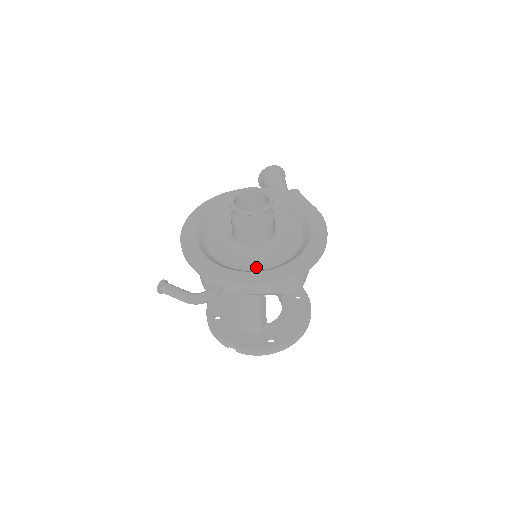
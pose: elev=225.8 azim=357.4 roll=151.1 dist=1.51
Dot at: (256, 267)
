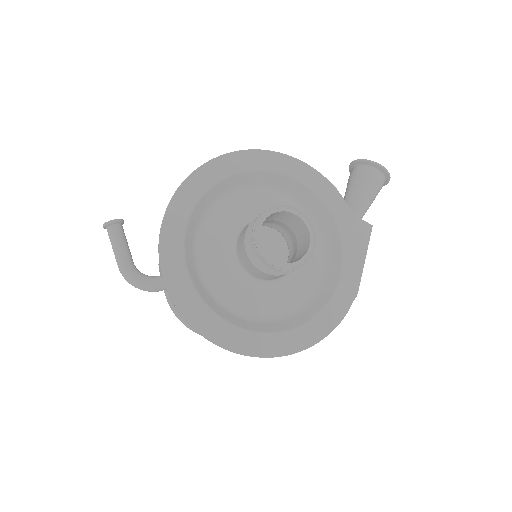
Dot at: (225, 298)
